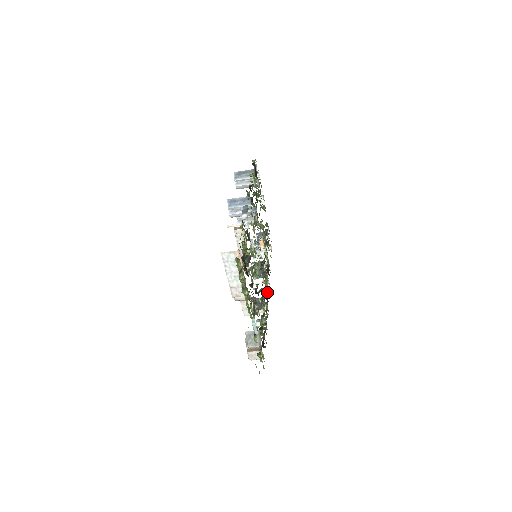
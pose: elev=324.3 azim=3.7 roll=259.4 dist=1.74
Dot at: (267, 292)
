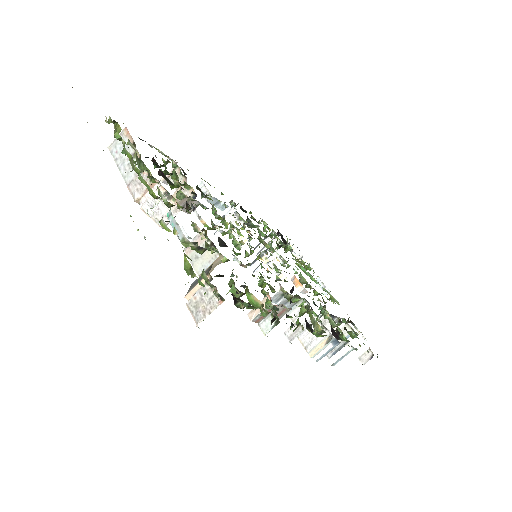
Dot at: occluded
